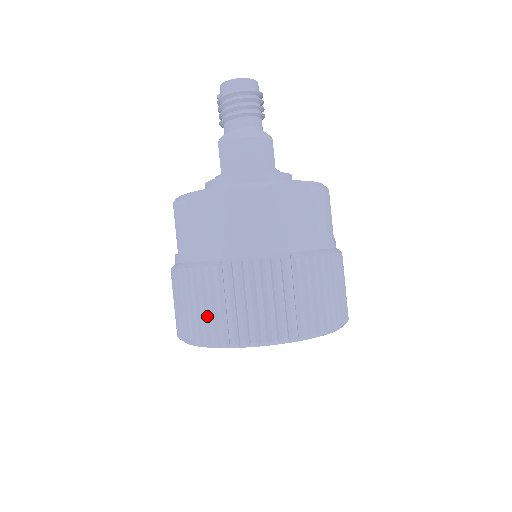
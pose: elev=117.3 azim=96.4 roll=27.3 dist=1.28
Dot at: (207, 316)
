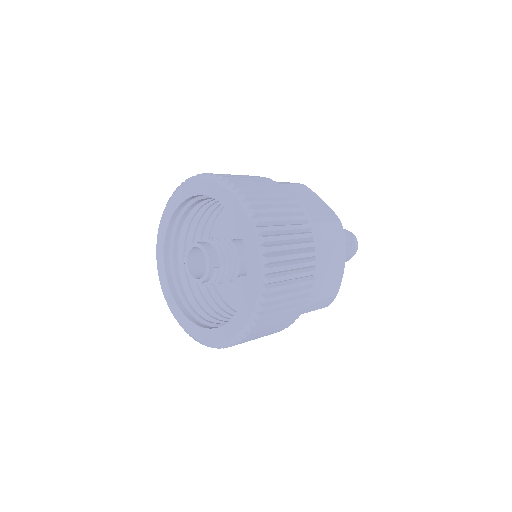
Dot at: occluded
